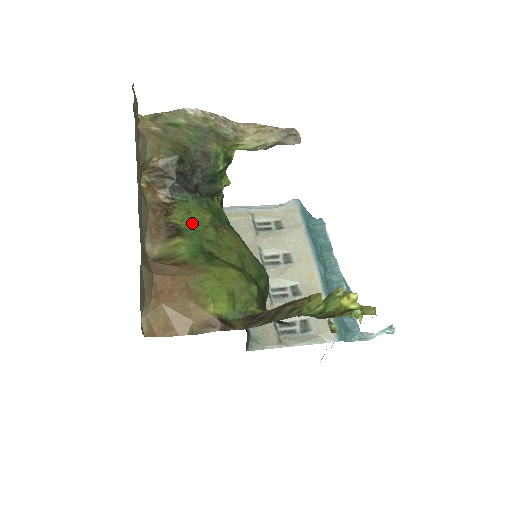
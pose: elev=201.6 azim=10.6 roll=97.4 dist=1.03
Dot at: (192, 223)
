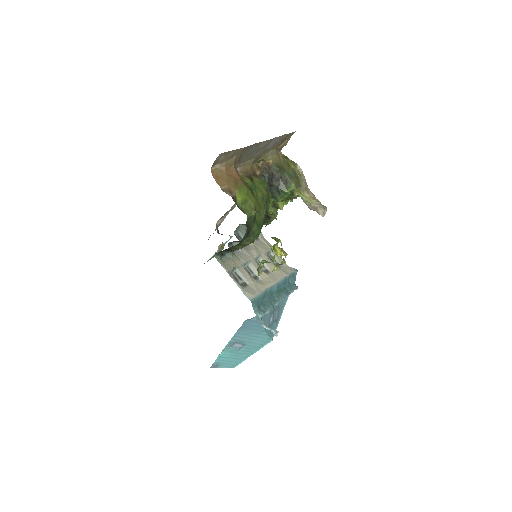
Dot at: (258, 185)
